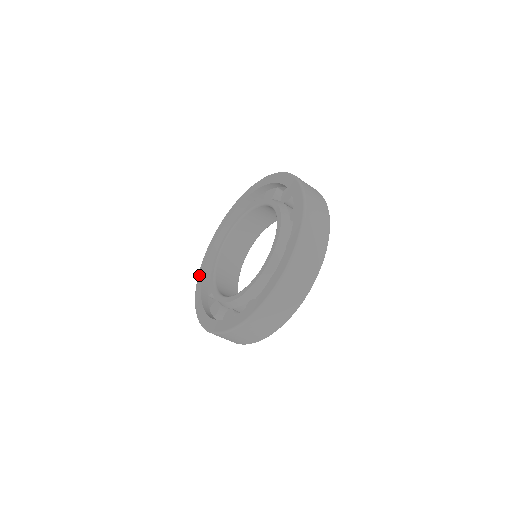
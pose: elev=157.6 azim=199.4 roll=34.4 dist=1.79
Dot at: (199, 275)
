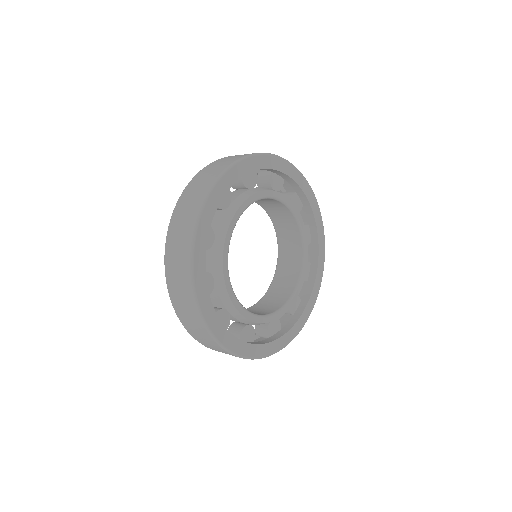
Dot at: occluded
